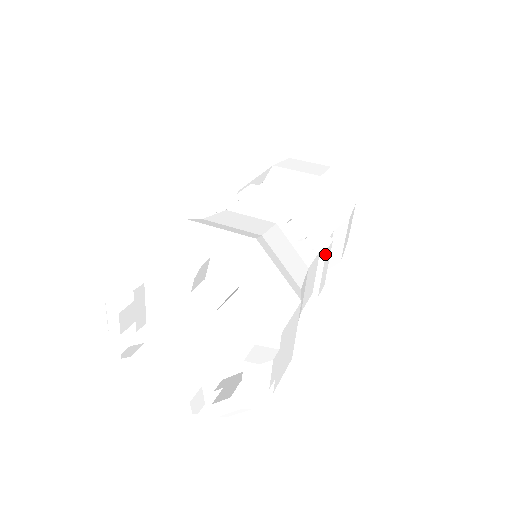
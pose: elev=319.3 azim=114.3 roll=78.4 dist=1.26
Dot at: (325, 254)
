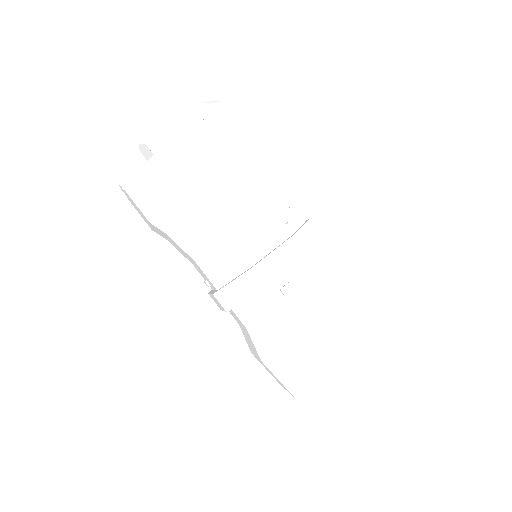
Dot at: (289, 238)
